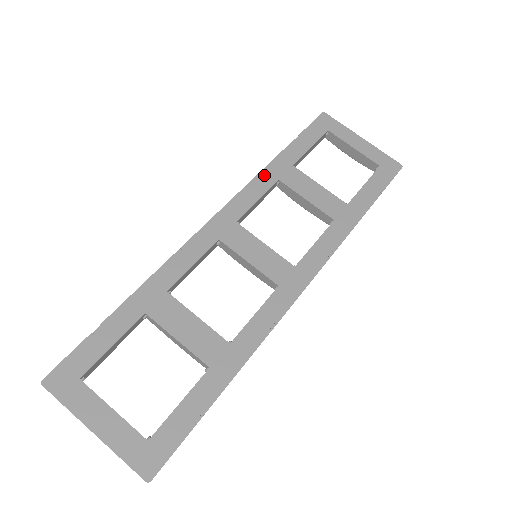
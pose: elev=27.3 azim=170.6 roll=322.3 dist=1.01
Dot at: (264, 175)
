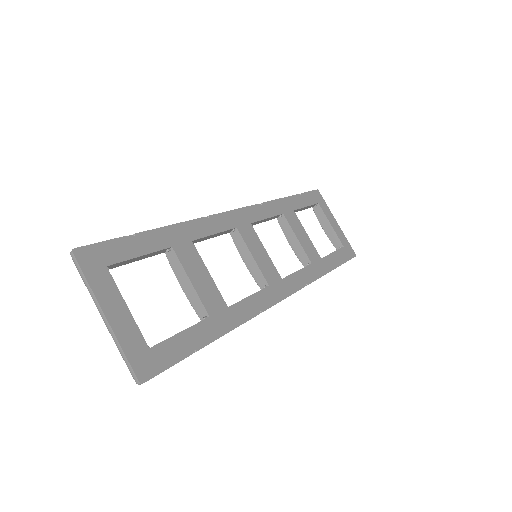
Dot at: (275, 204)
